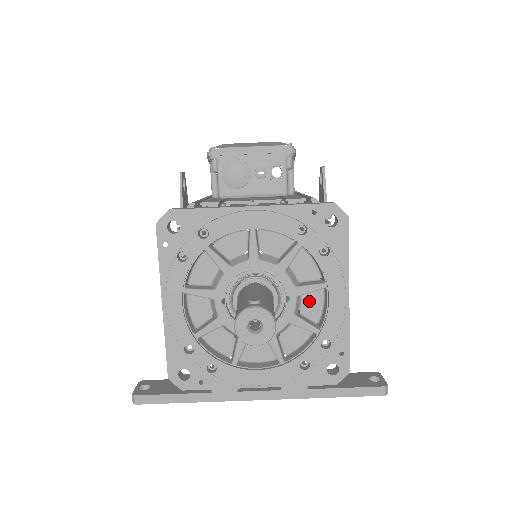
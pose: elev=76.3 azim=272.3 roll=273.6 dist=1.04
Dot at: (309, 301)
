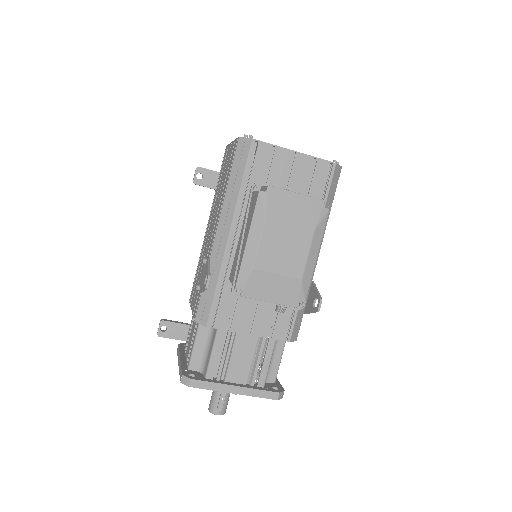
Dot at: occluded
